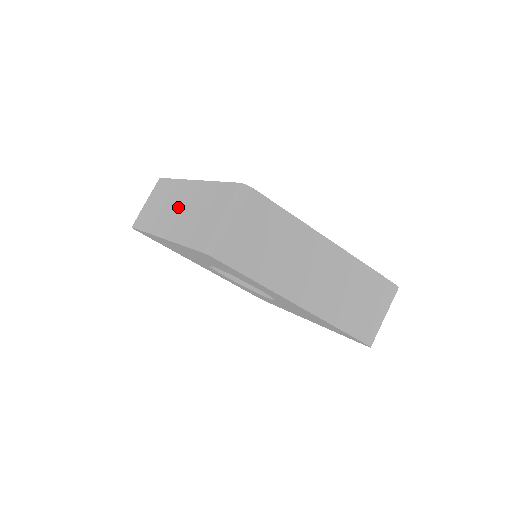
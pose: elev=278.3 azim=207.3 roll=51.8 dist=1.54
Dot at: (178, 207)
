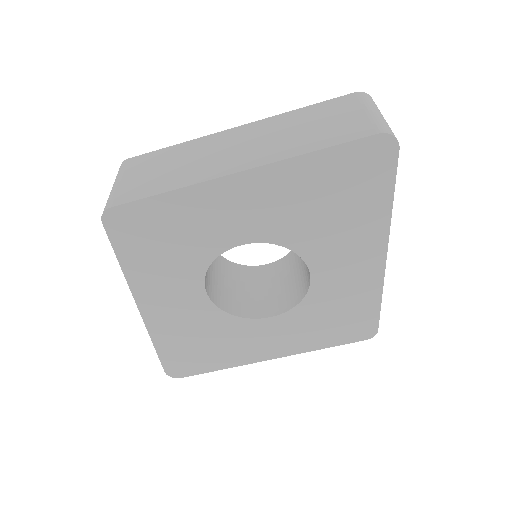
Dot at: occluded
